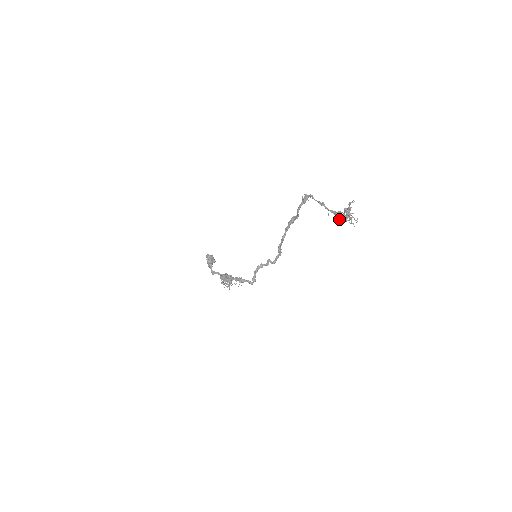
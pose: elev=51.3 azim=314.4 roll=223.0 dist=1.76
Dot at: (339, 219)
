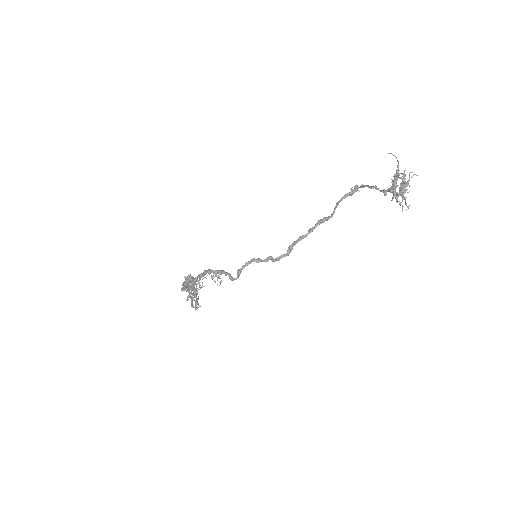
Dot at: (393, 182)
